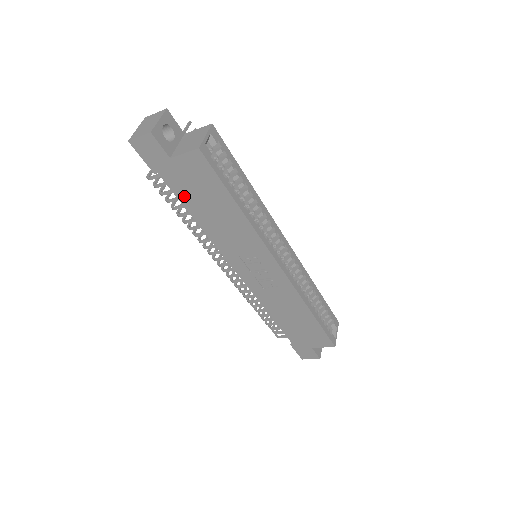
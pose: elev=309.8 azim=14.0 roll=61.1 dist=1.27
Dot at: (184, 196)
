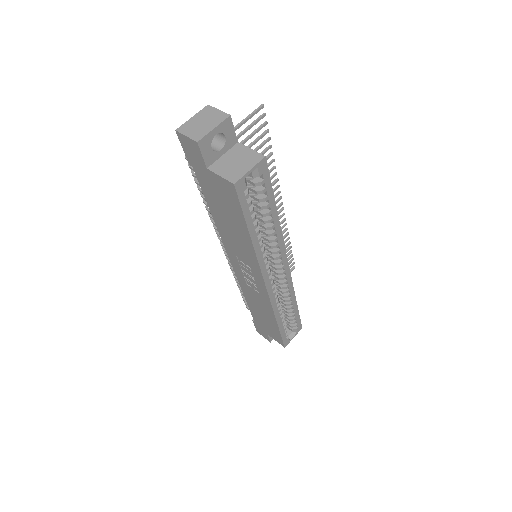
Dot at: (208, 195)
